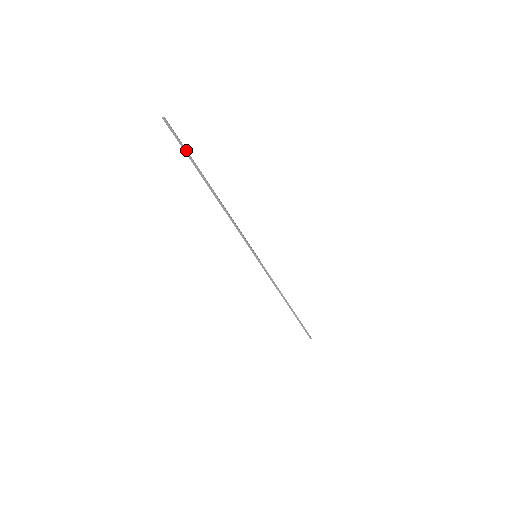
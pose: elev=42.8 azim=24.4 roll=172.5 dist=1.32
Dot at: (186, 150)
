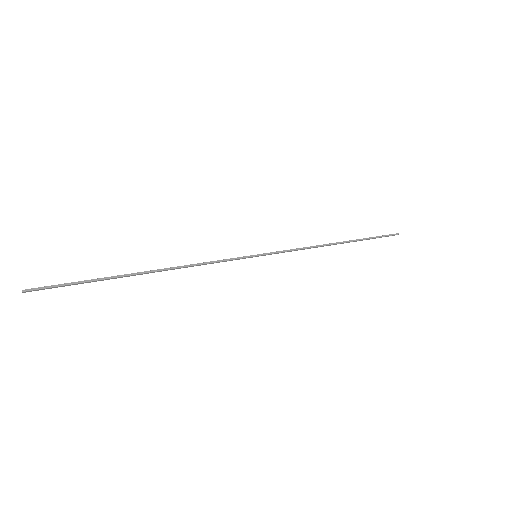
Dot at: (78, 283)
